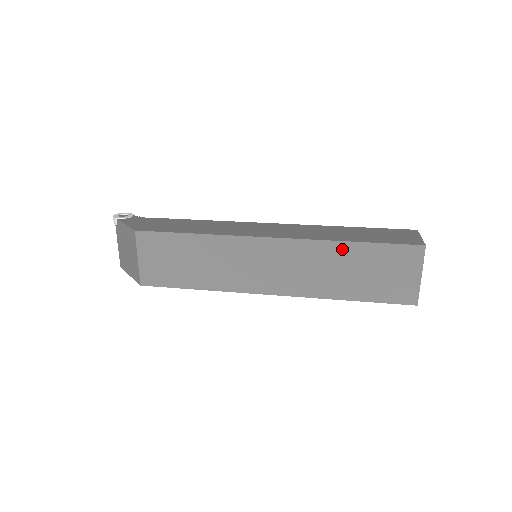
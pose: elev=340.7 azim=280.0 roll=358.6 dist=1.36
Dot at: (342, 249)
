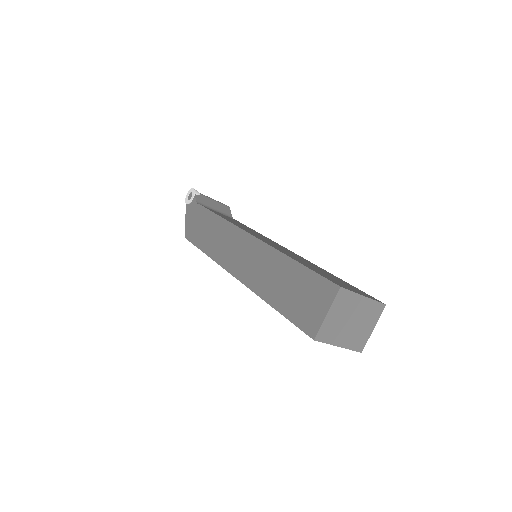
Dot at: occluded
